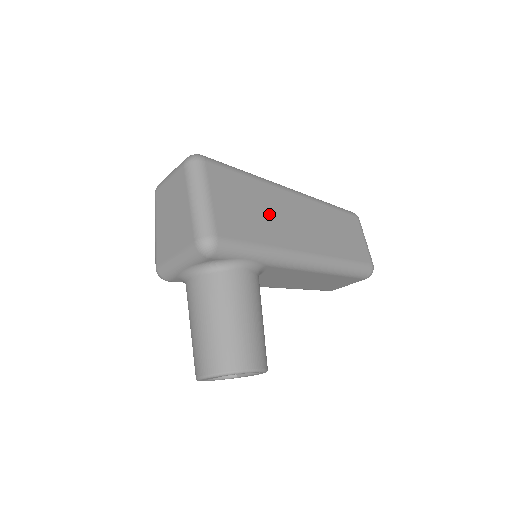
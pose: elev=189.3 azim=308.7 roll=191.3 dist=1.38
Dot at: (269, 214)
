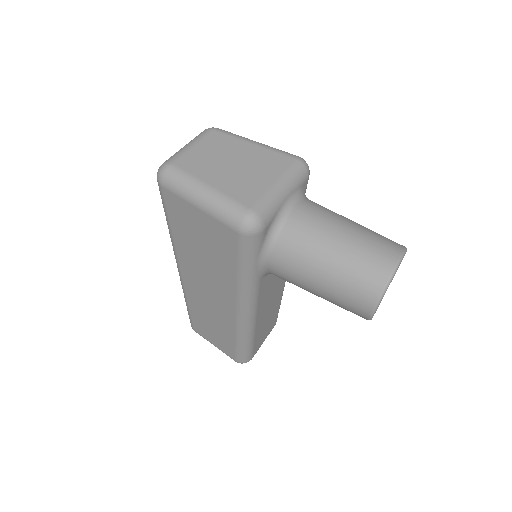
Dot at: occluded
